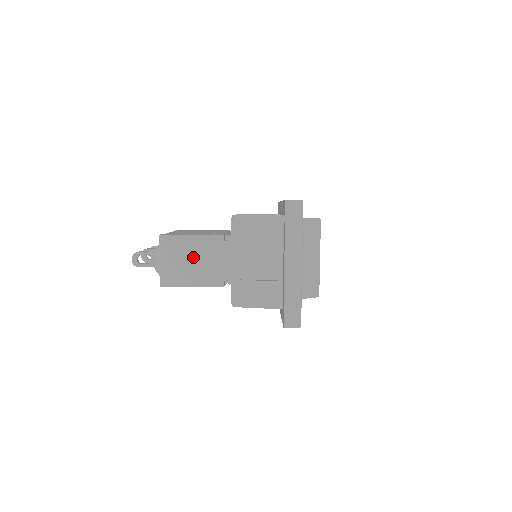
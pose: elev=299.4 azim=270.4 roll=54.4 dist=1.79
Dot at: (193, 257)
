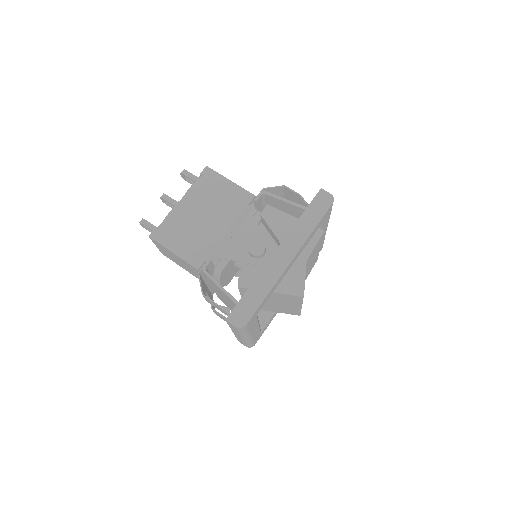
Dot at: (179, 261)
